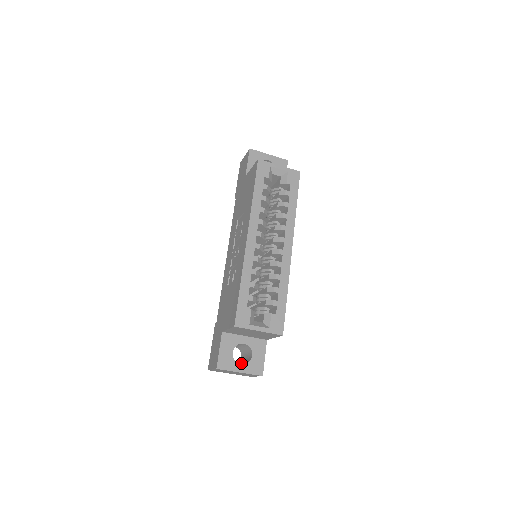
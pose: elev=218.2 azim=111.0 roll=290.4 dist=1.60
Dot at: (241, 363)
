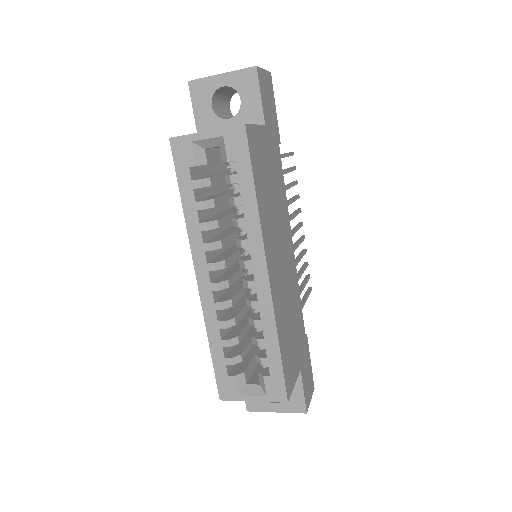
Dot at: occluded
